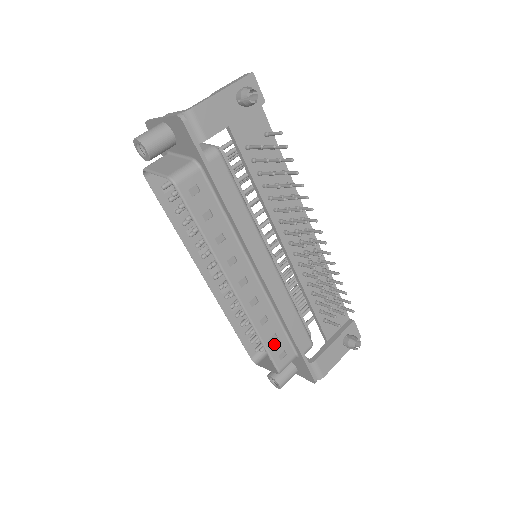
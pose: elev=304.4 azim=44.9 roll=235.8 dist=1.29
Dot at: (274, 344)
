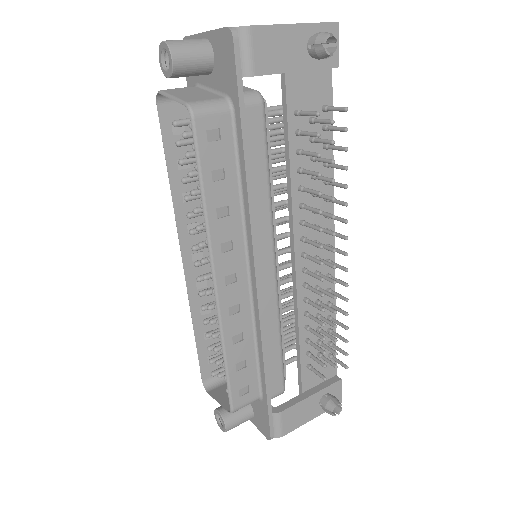
Dot at: (239, 373)
